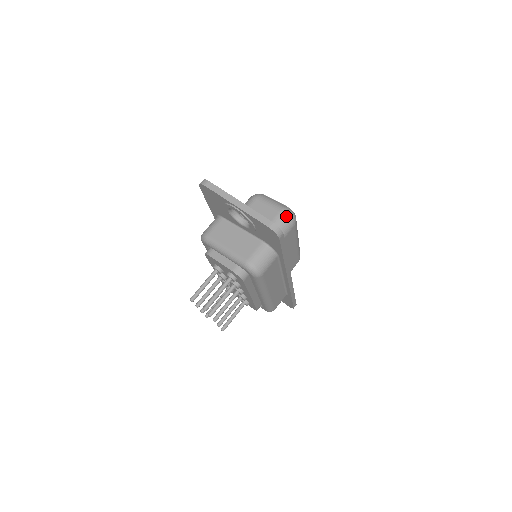
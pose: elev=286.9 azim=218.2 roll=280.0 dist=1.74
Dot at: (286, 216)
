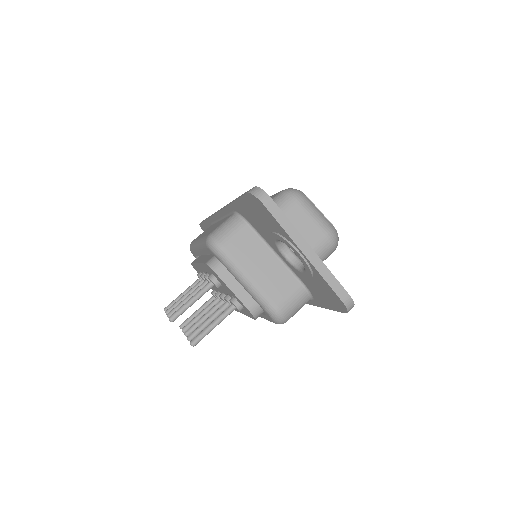
Dot at: (332, 243)
